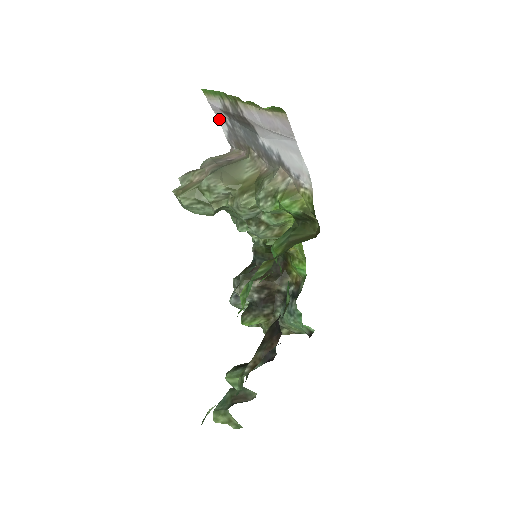
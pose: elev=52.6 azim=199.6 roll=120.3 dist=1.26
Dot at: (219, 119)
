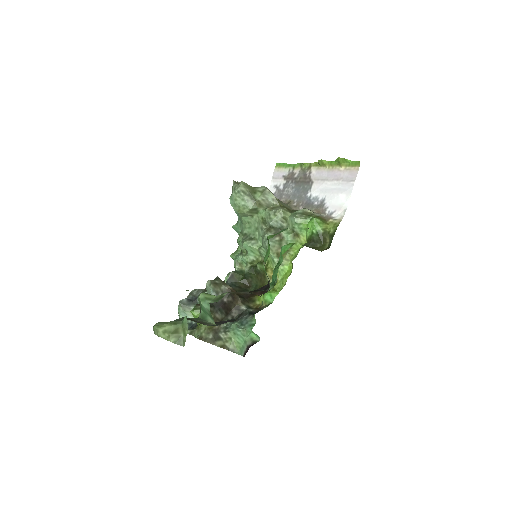
Dot at: (271, 186)
